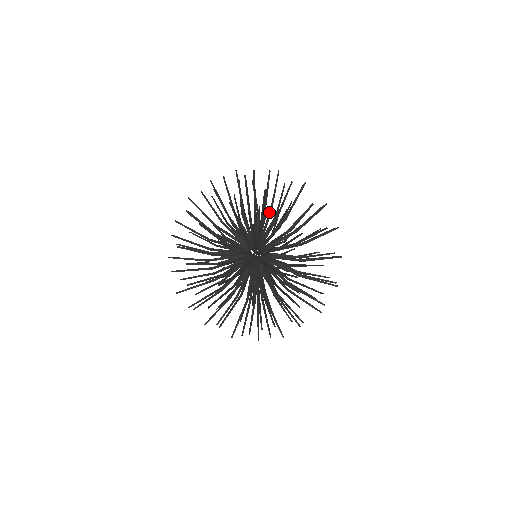
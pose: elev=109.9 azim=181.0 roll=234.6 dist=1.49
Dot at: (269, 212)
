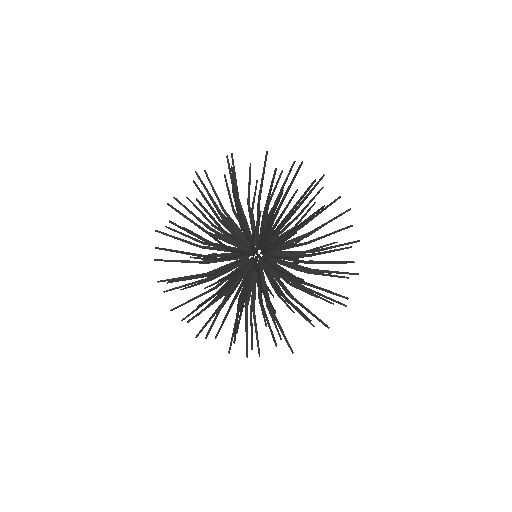
Dot at: occluded
